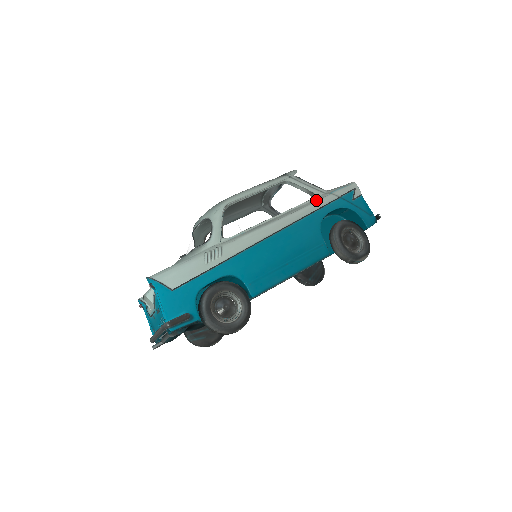
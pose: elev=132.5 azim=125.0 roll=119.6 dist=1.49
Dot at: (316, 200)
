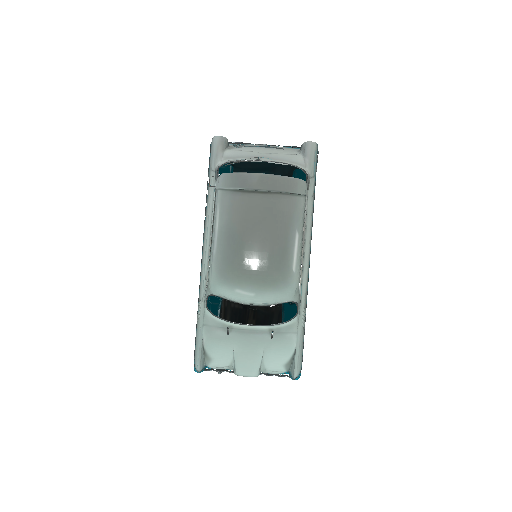
Dot at: (312, 195)
